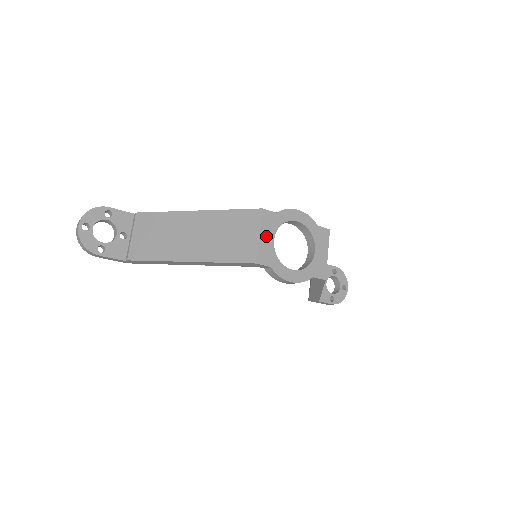
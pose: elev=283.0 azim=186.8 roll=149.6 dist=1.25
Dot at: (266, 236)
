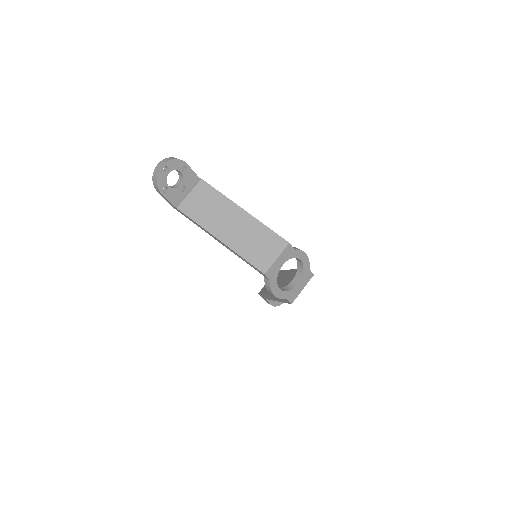
Dot at: (280, 261)
